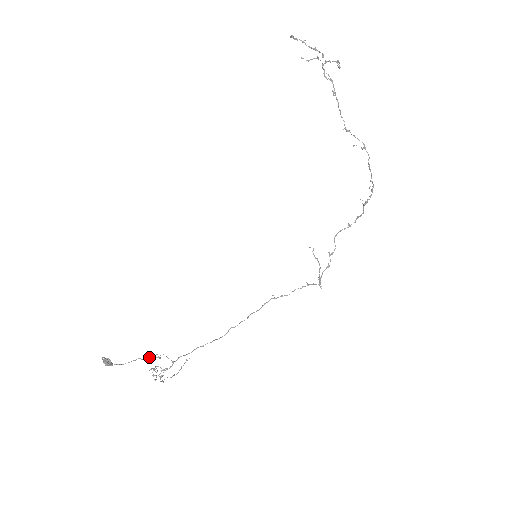
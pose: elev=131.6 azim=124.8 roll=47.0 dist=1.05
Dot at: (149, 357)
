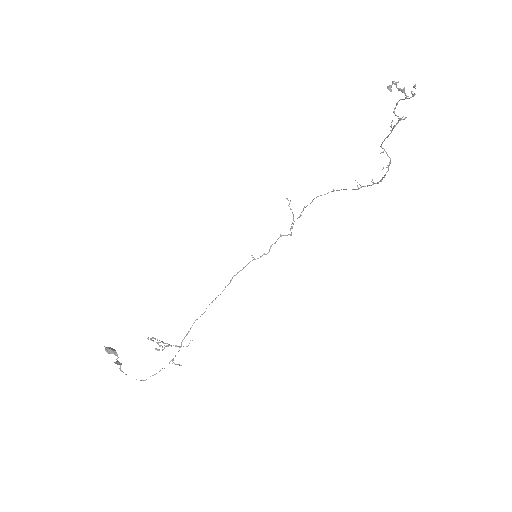
Dot at: occluded
